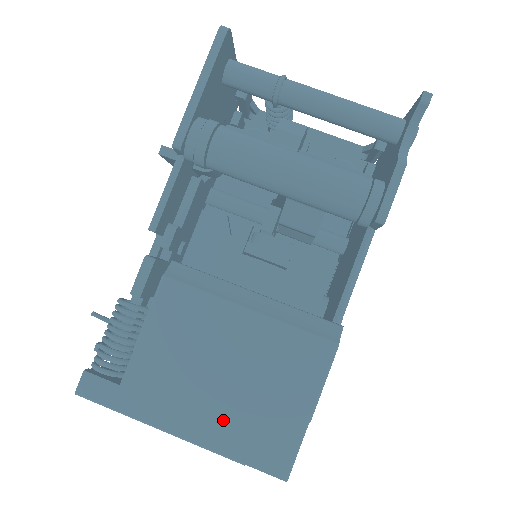
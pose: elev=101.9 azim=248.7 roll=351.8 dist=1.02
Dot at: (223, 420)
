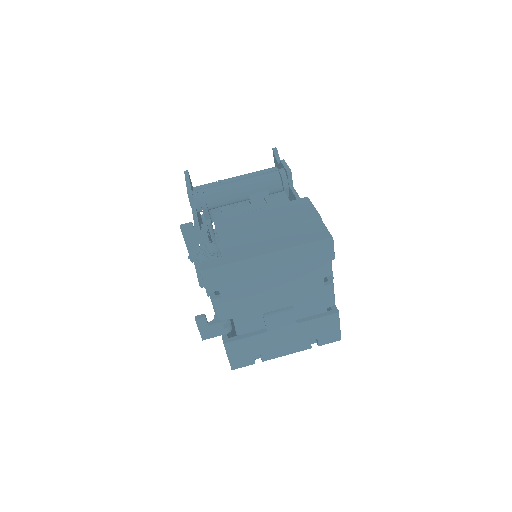
Dot at: (283, 239)
